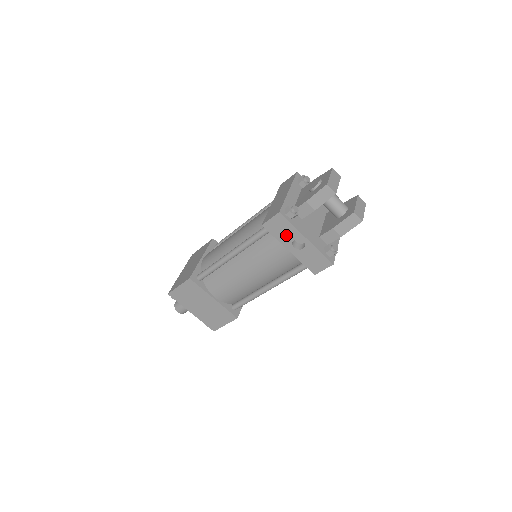
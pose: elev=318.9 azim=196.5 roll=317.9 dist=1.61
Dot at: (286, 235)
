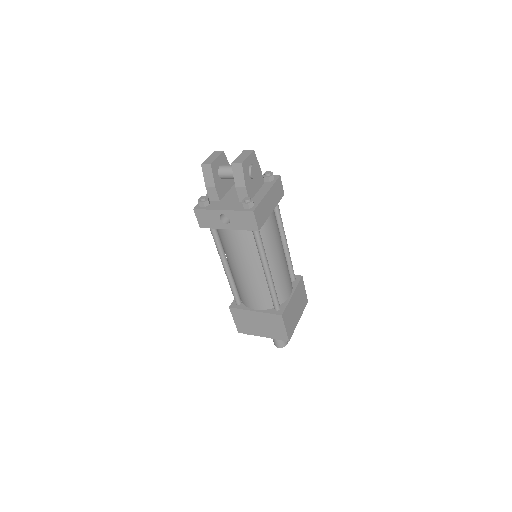
Dot at: (214, 220)
